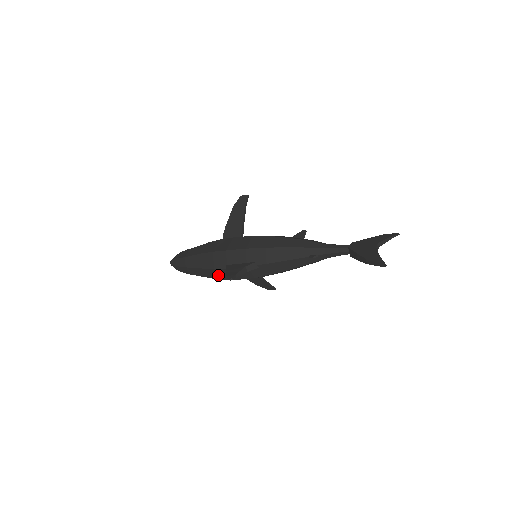
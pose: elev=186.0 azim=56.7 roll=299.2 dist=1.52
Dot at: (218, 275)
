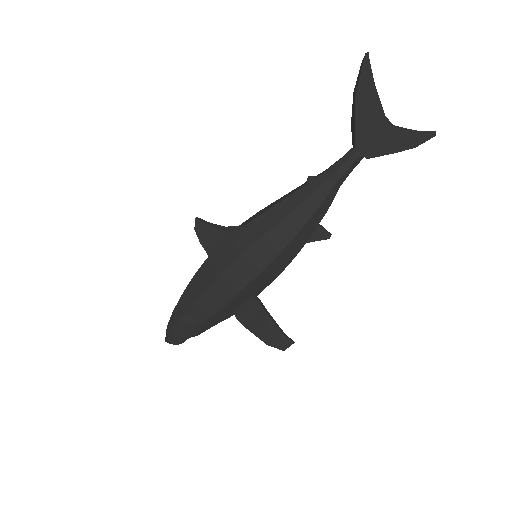
Dot at: (201, 284)
